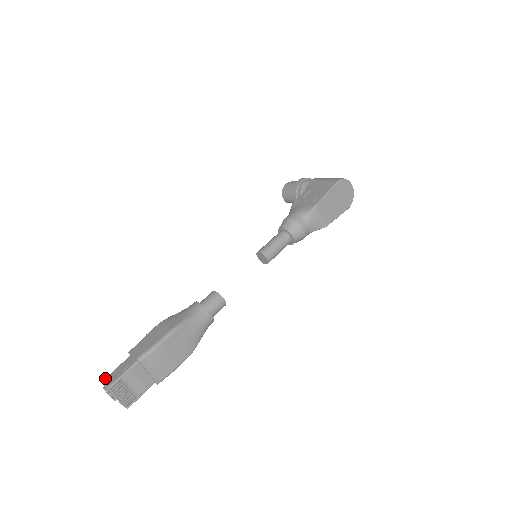
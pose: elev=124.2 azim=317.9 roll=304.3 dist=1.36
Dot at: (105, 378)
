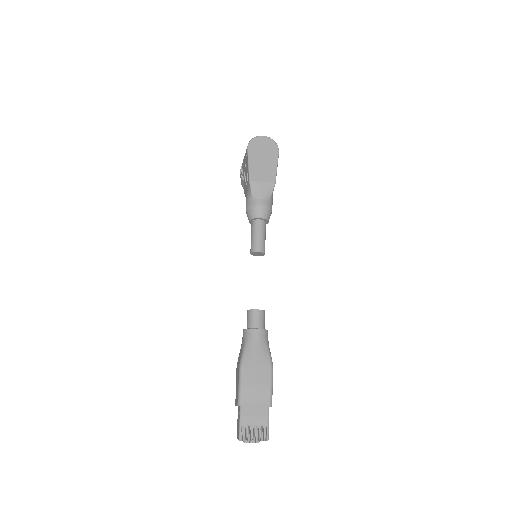
Dot at: occluded
